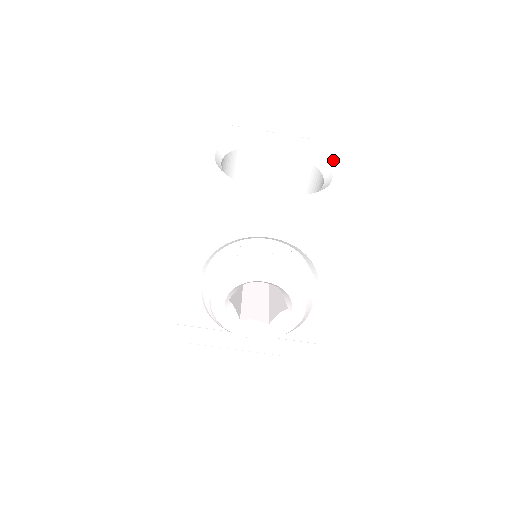
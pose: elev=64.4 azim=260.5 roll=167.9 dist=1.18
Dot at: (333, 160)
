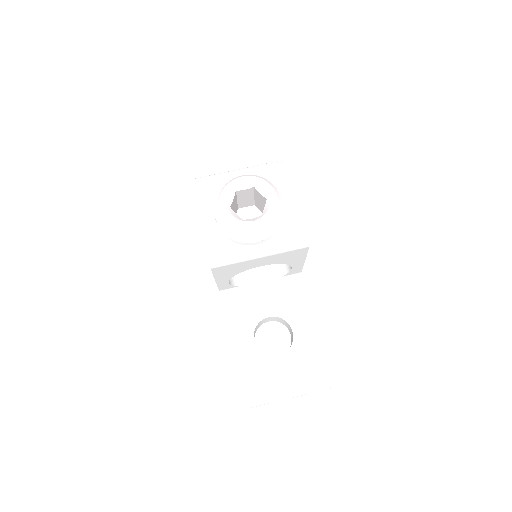
Dot at: occluded
